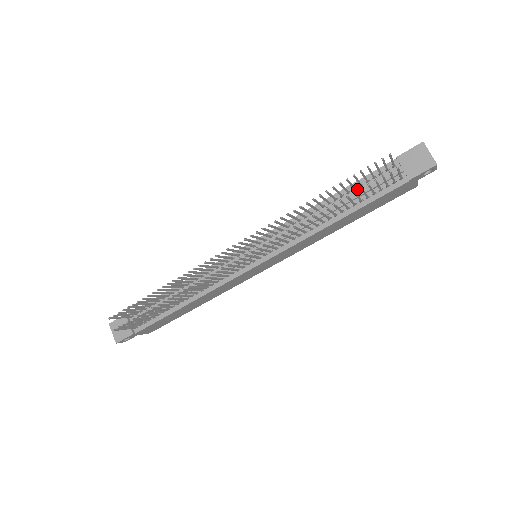
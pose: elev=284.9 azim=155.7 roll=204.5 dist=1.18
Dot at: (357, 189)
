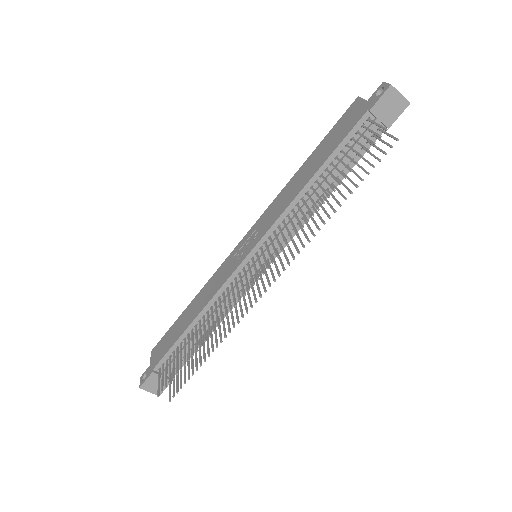
Dot at: (339, 156)
